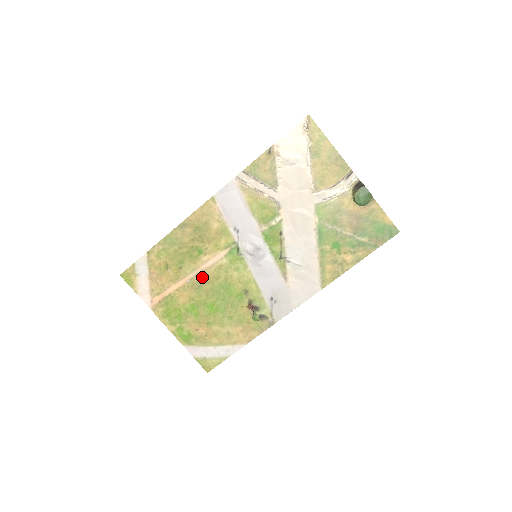
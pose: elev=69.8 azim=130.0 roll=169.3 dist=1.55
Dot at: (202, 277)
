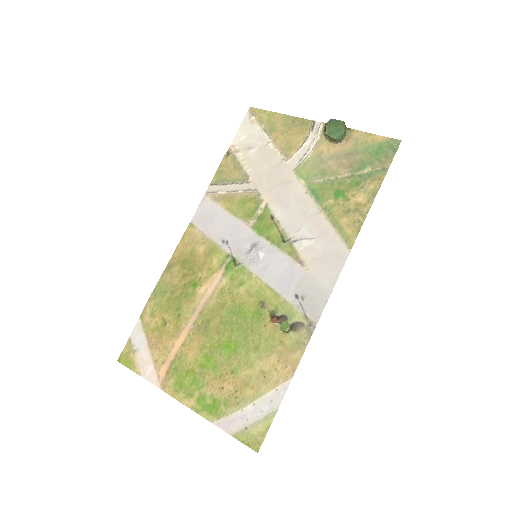
Dot at: (206, 314)
